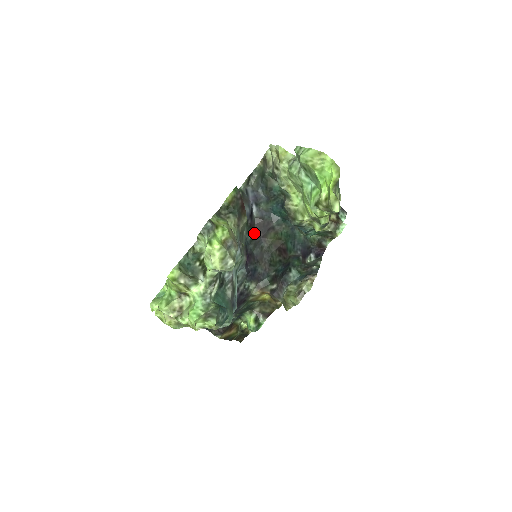
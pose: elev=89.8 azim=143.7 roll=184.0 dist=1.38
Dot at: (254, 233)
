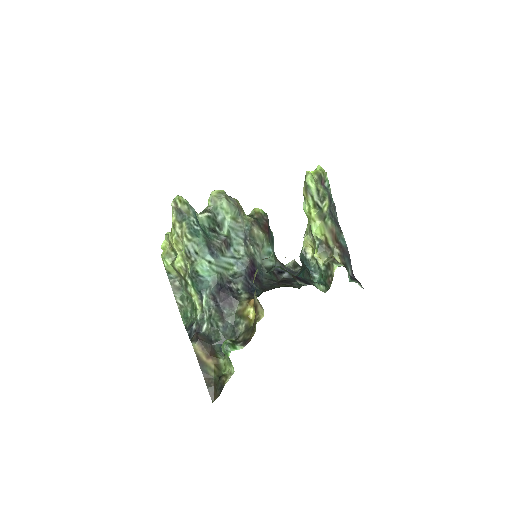
Dot at: (274, 278)
